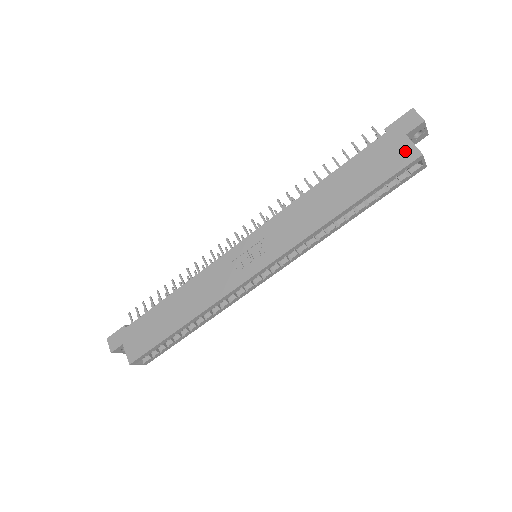
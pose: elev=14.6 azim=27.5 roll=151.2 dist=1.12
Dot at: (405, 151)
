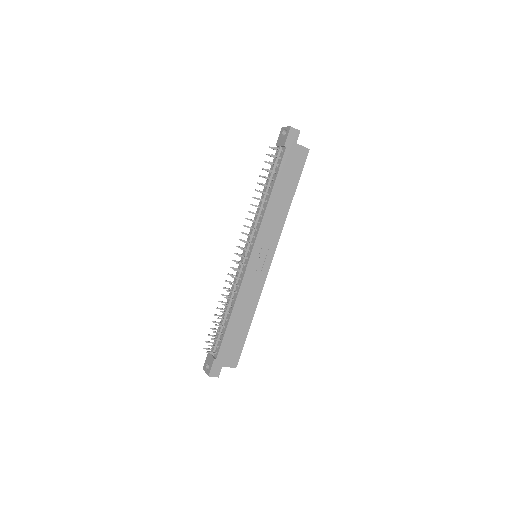
Dot at: (301, 152)
